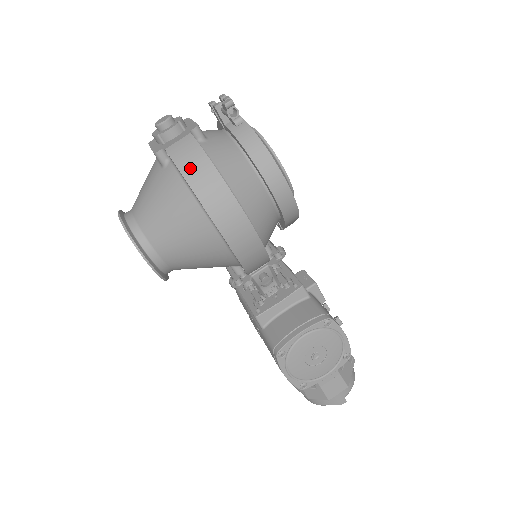
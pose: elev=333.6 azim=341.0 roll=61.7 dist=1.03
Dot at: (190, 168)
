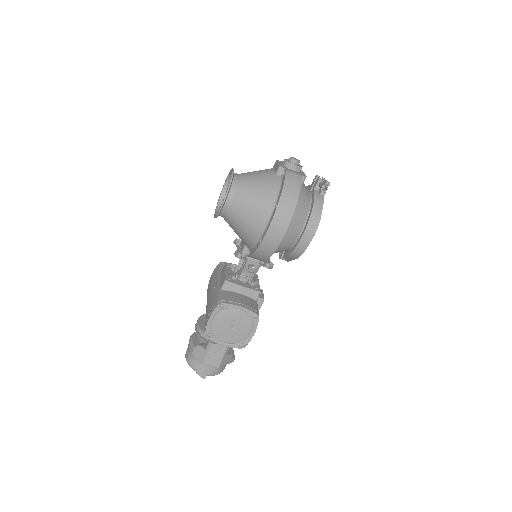
Dot at: (289, 187)
